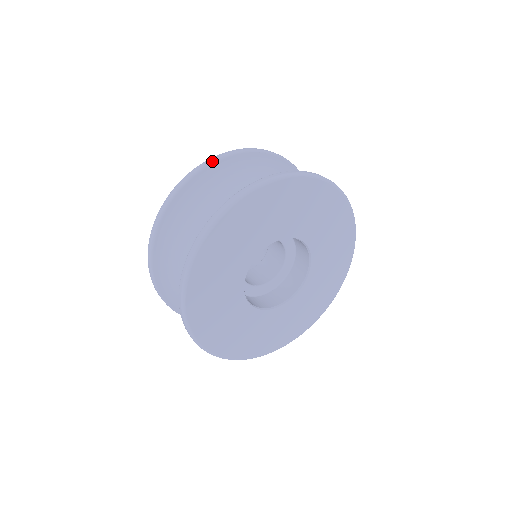
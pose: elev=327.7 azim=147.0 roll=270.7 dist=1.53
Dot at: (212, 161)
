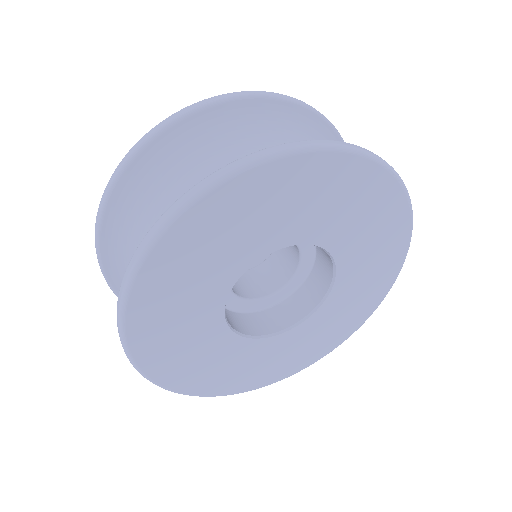
Dot at: (254, 94)
